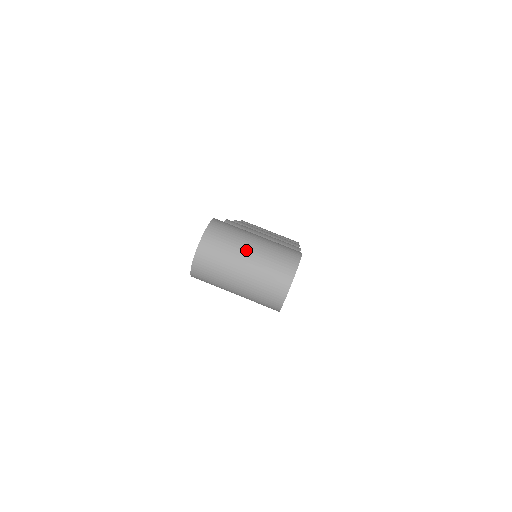
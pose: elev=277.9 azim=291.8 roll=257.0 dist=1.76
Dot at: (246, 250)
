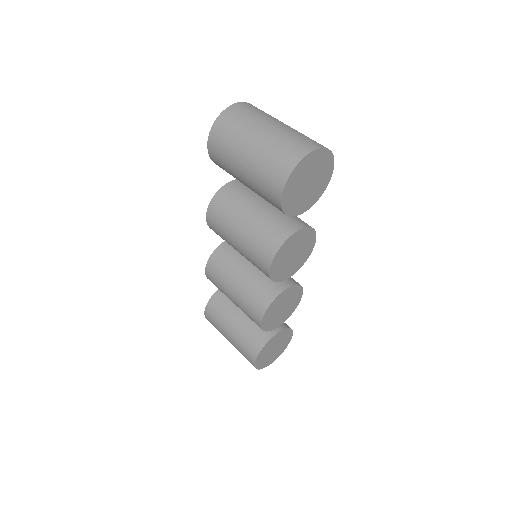
Dot at: (283, 123)
